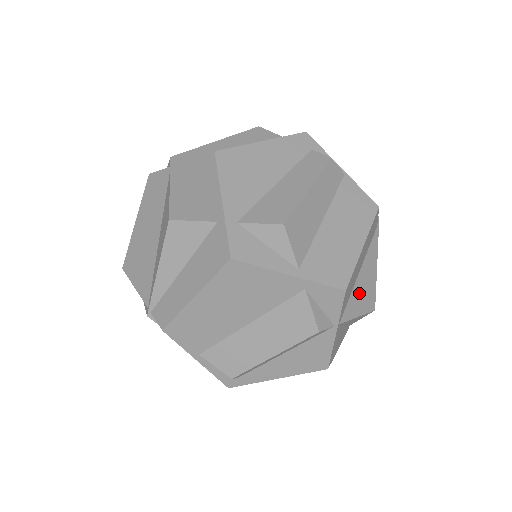
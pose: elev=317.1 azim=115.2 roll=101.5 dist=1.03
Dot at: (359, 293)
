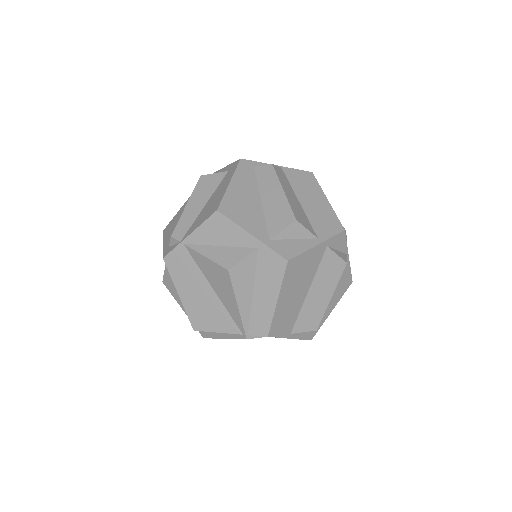
Dot at: occluded
